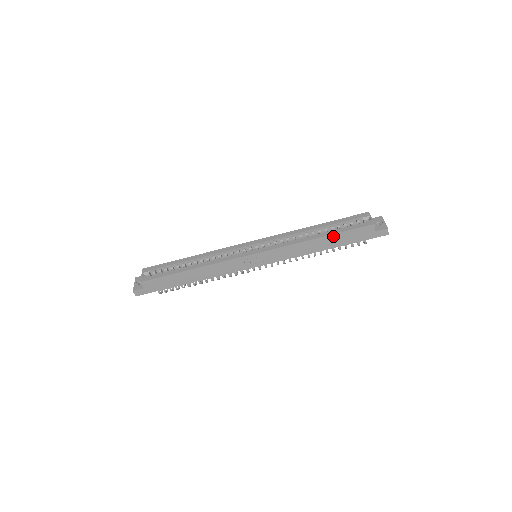
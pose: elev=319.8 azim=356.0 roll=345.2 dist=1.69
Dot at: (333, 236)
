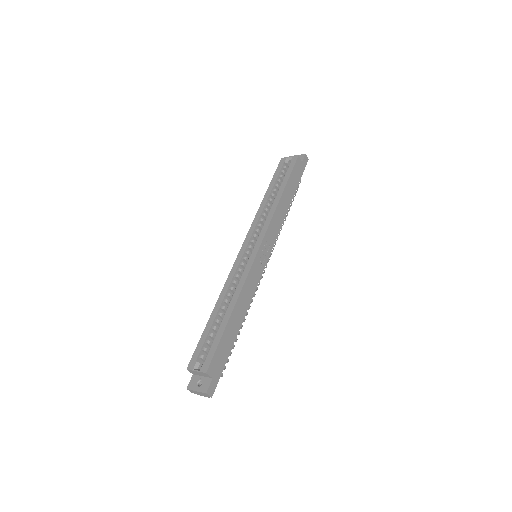
Dot at: (287, 186)
